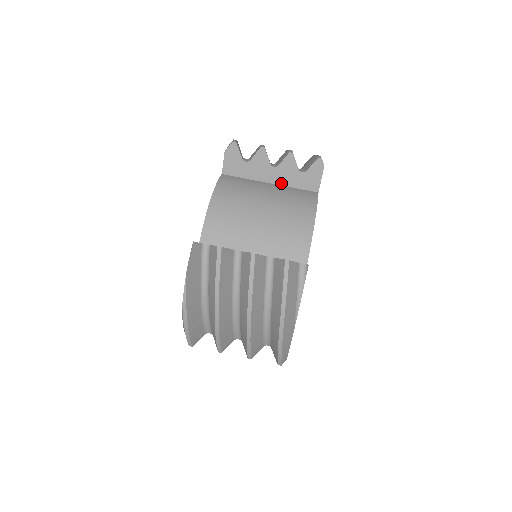
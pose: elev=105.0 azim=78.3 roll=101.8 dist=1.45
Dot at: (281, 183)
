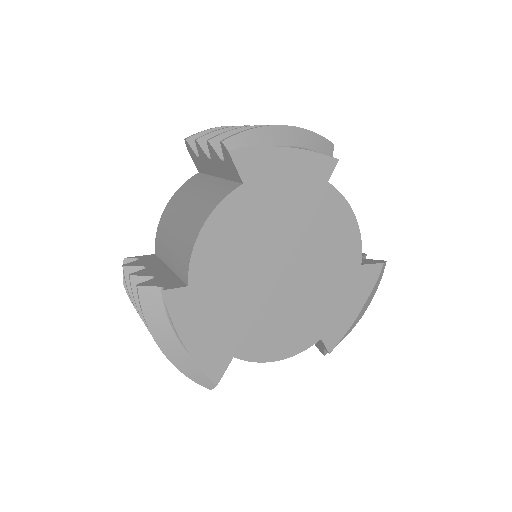
Dot at: occluded
